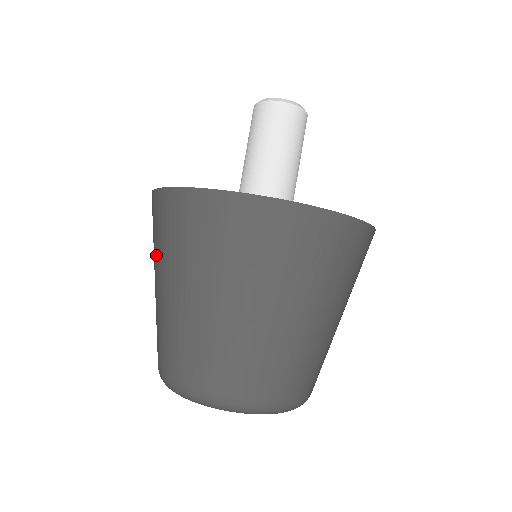
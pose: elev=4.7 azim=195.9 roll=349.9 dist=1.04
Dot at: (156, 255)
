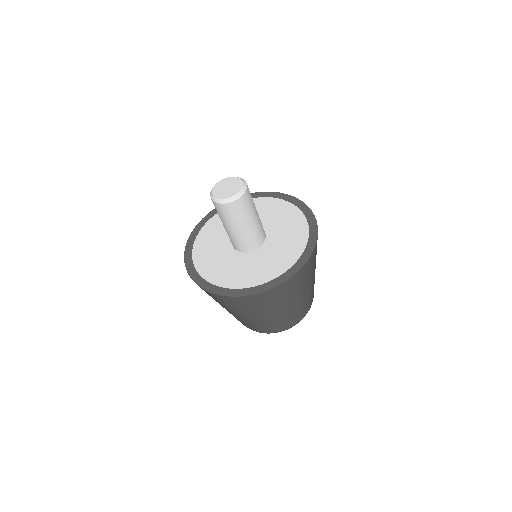
Dot at: occluded
